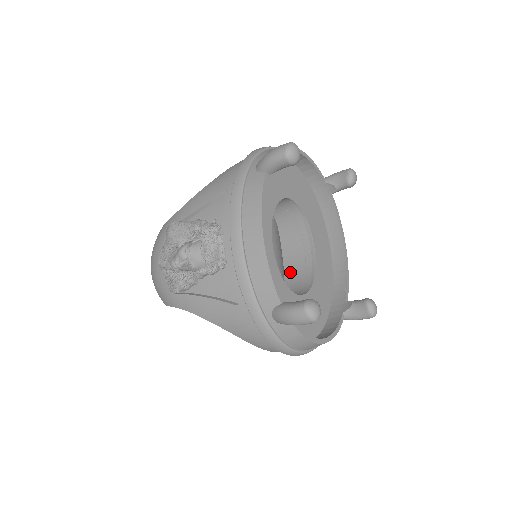
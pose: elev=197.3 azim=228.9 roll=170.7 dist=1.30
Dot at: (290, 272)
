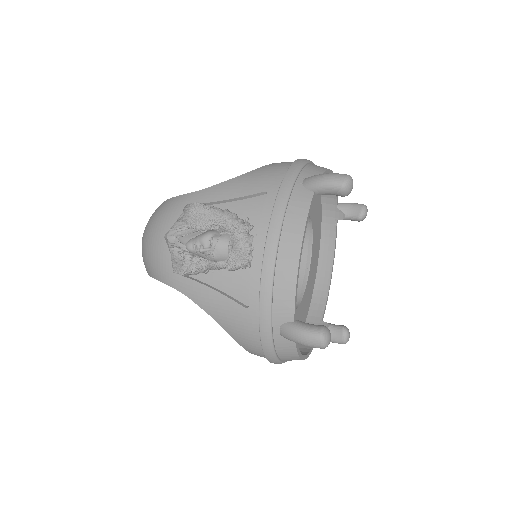
Dot at: occluded
